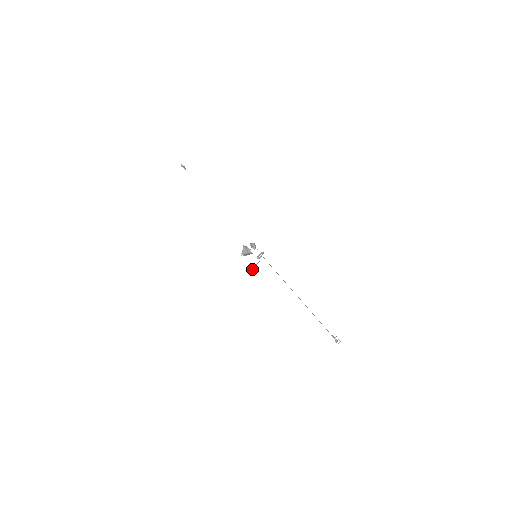
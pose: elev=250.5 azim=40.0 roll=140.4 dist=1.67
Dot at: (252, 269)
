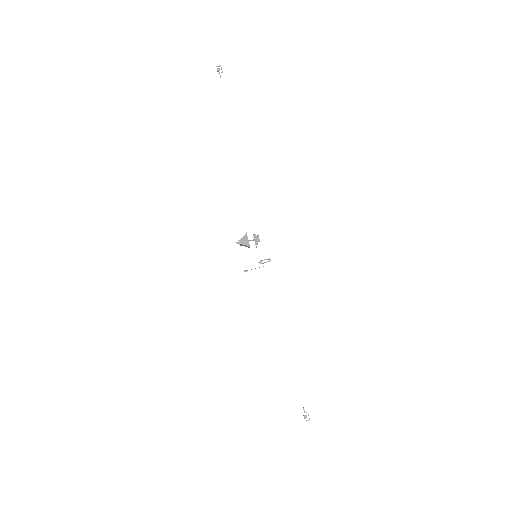
Dot at: (245, 271)
